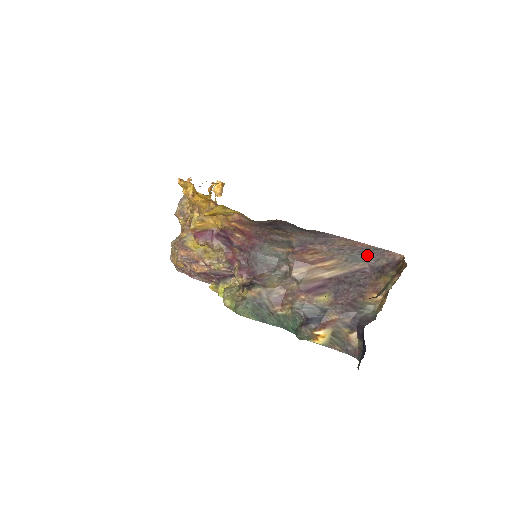
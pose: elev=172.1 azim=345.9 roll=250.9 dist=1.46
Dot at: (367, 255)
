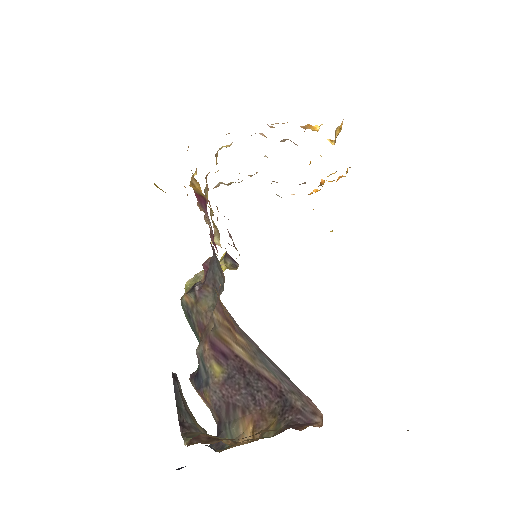
Dot at: (279, 372)
